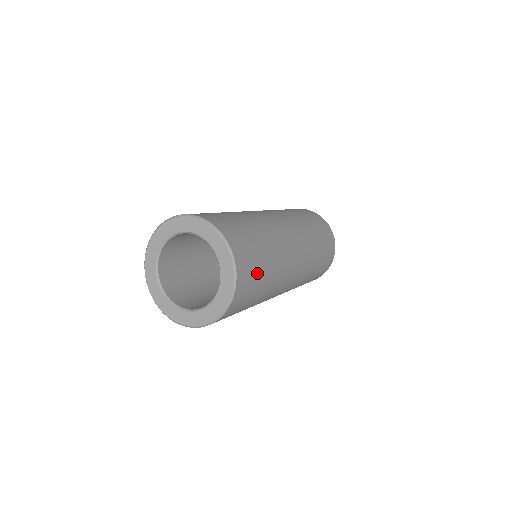
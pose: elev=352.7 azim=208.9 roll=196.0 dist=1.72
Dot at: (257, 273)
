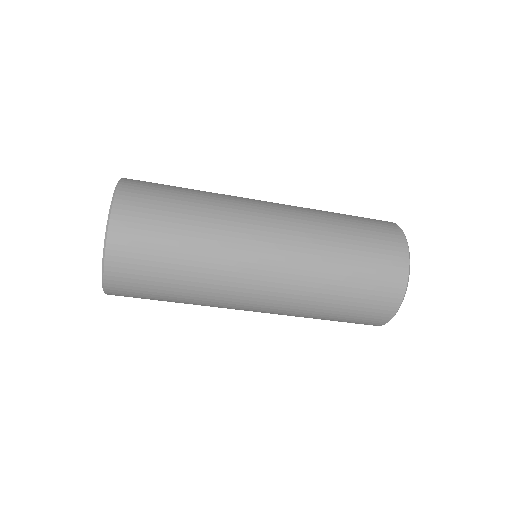
Dot at: (158, 227)
